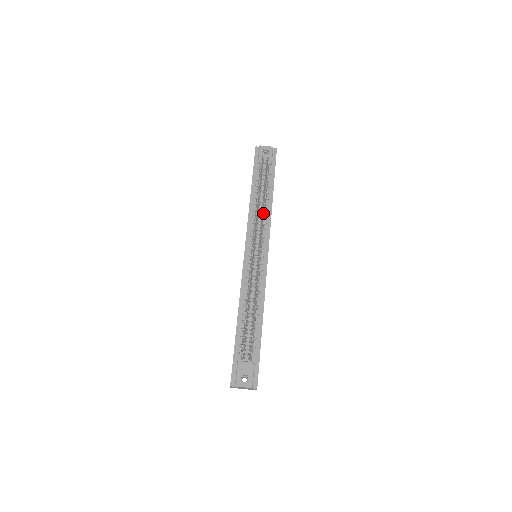
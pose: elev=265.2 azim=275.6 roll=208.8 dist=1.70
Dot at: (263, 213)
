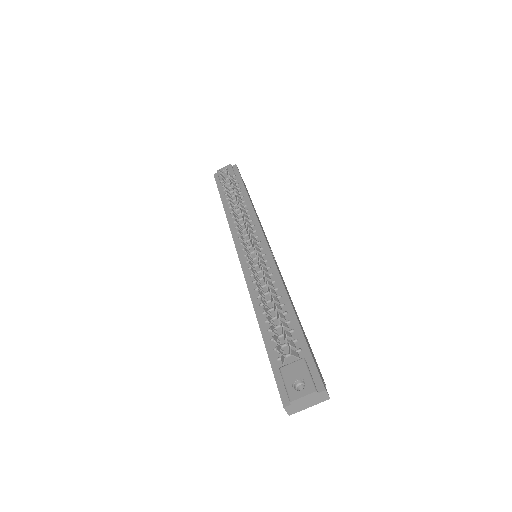
Dot at: occluded
